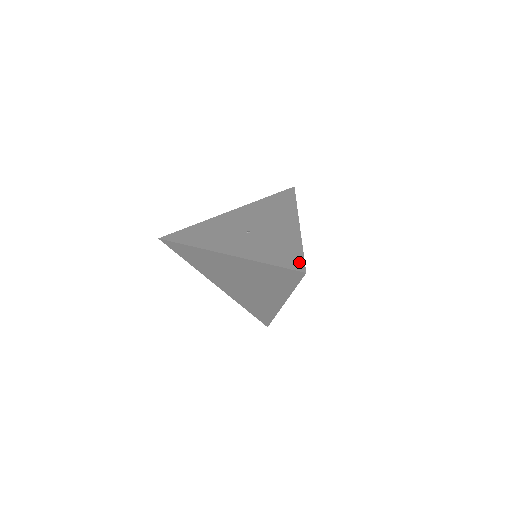
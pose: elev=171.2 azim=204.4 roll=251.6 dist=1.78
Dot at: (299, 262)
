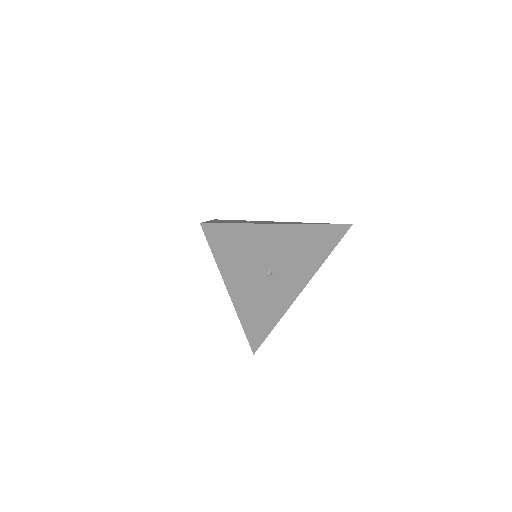
Dot at: occluded
